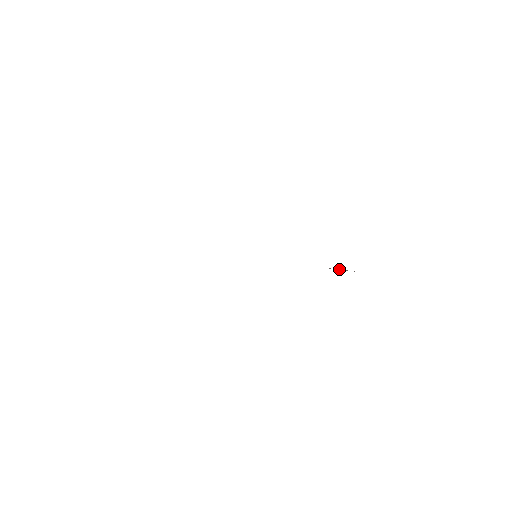
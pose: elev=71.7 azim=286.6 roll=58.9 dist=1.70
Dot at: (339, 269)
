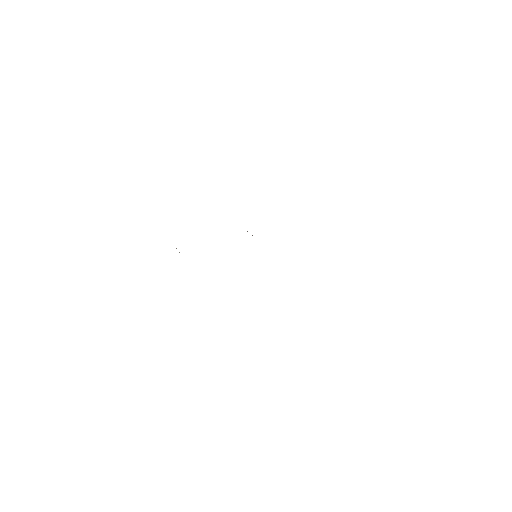
Dot at: occluded
